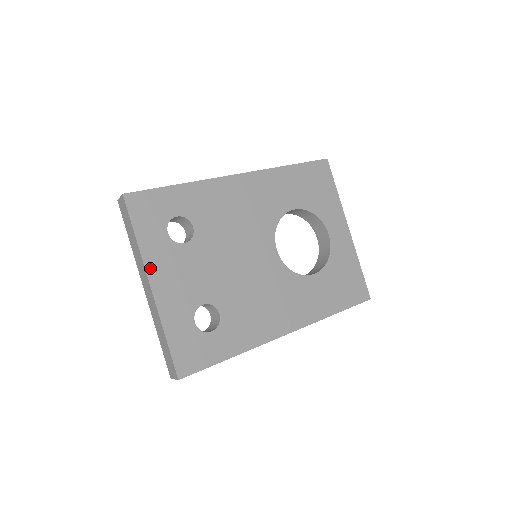
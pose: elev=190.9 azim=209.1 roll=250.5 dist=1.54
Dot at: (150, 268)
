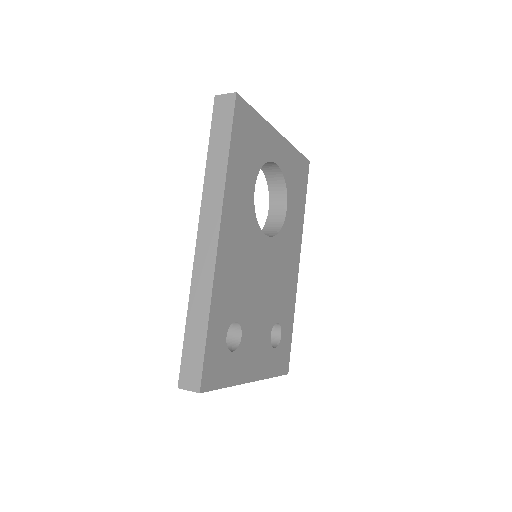
Dot at: (244, 379)
